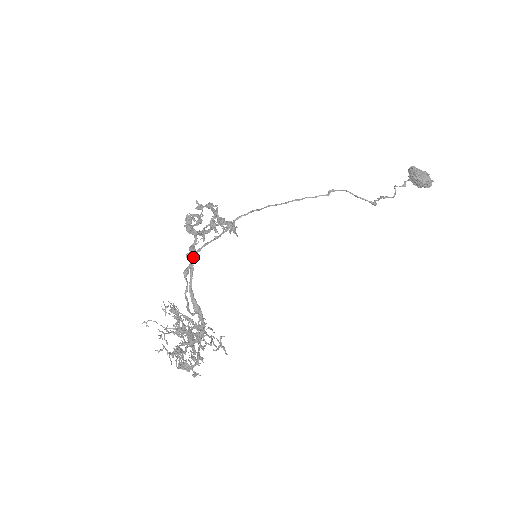
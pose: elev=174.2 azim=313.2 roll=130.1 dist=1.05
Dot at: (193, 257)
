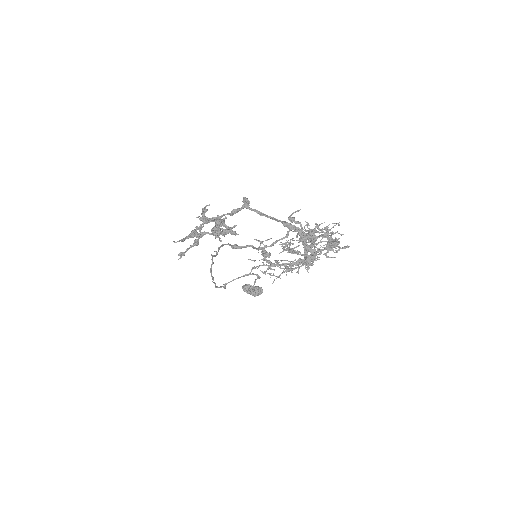
Dot at: (249, 201)
